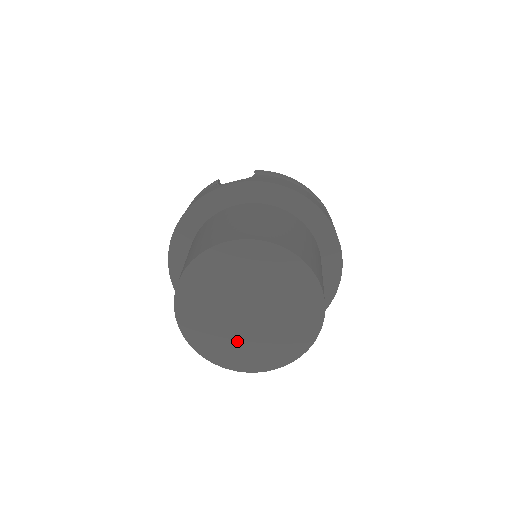
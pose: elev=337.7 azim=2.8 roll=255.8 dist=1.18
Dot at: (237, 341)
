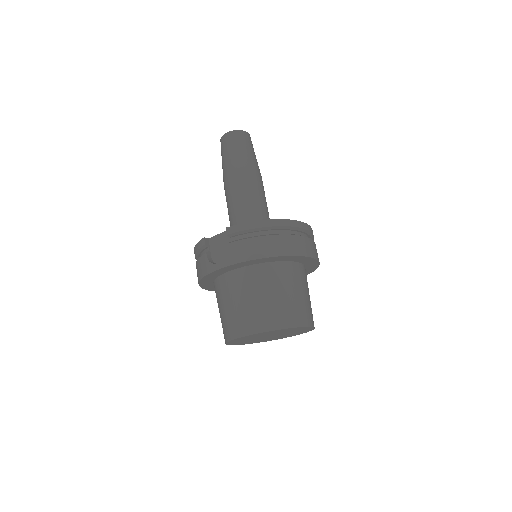
Dot at: occluded
